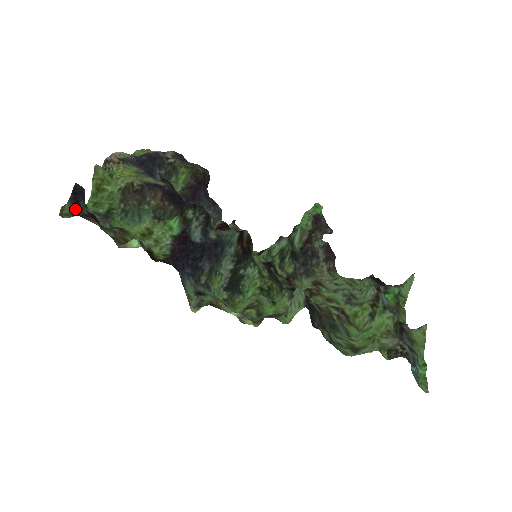
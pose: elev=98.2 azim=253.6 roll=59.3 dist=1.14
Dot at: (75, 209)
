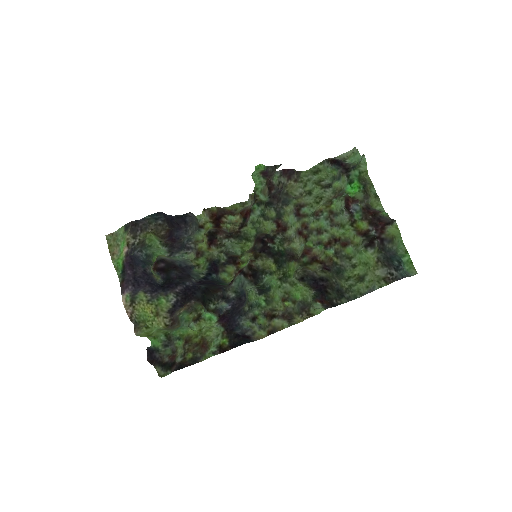
Dot at: (160, 364)
